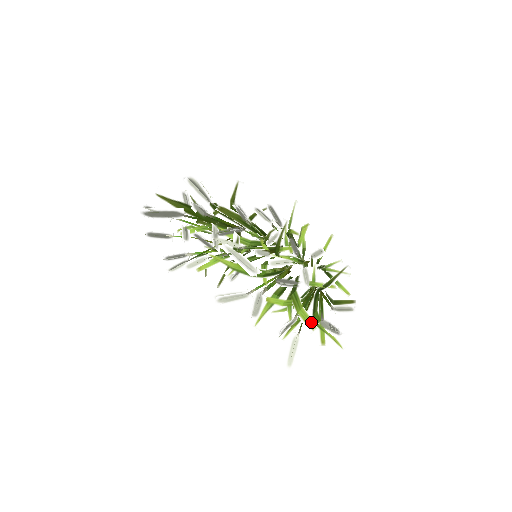
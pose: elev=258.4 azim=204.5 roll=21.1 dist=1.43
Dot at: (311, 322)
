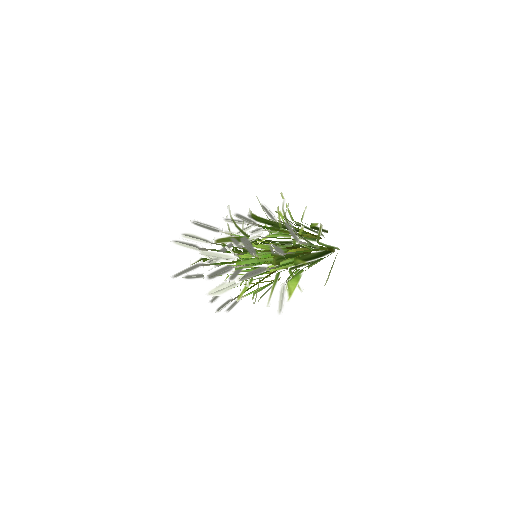
Dot at: (274, 261)
